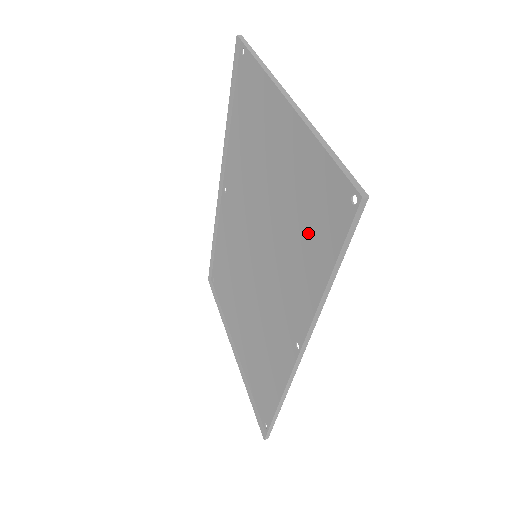
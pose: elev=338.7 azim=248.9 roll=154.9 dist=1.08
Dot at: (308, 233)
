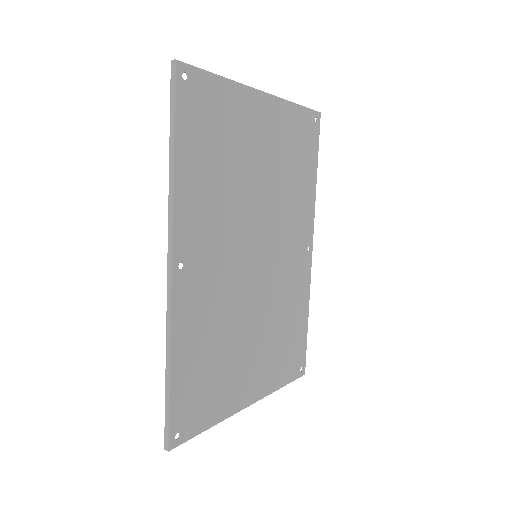
Dot at: (210, 154)
